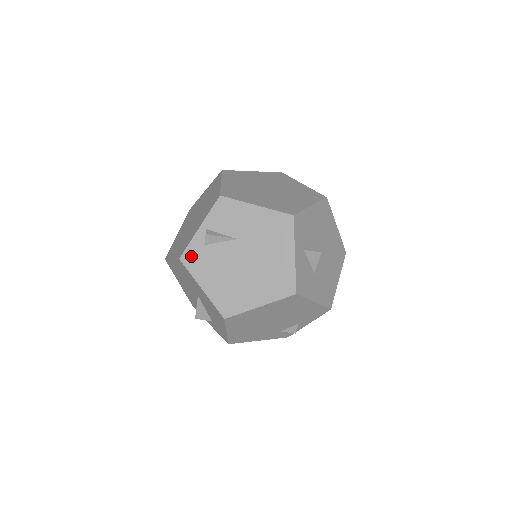
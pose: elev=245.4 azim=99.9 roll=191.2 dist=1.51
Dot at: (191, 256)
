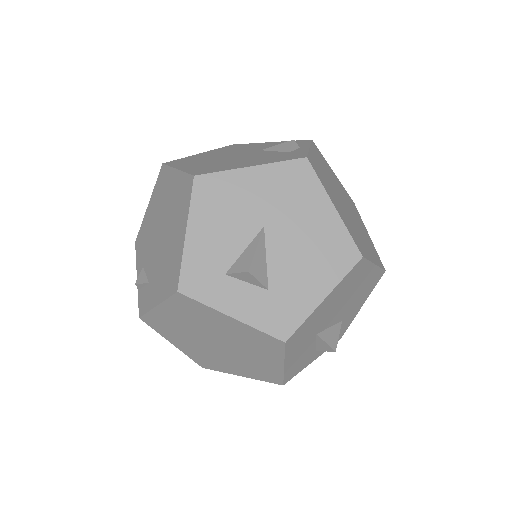
Dot at: occluded
